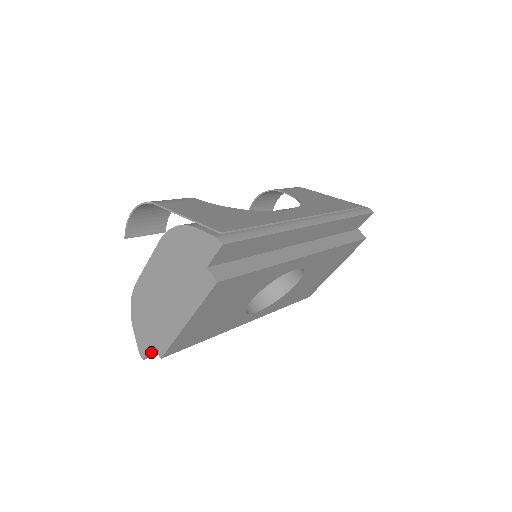
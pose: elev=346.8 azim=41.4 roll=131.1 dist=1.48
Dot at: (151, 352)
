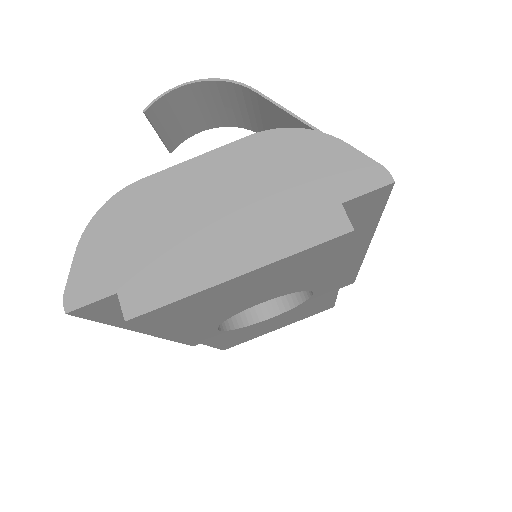
Dot at: (91, 306)
